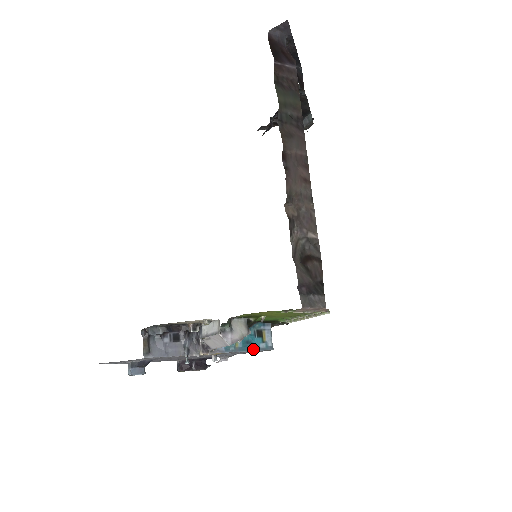
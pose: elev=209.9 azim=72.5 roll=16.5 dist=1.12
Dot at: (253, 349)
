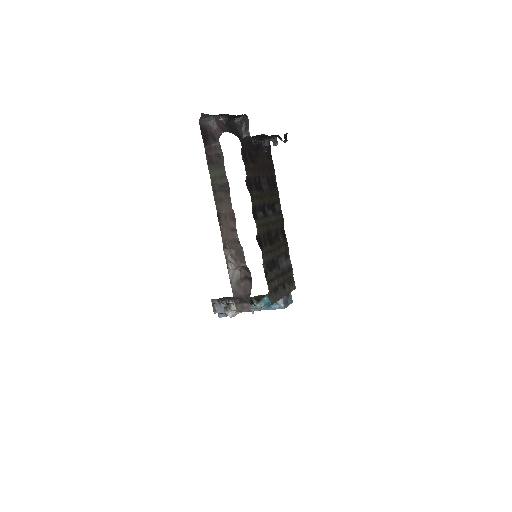
Dot at: (271, 309)
